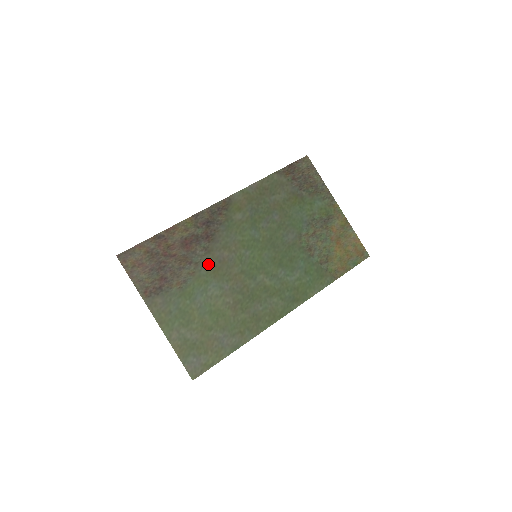
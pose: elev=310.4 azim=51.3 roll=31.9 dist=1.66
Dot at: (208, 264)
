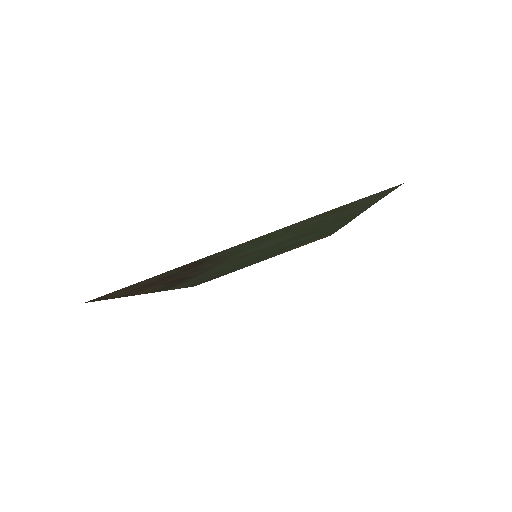
Dot at: occluded
